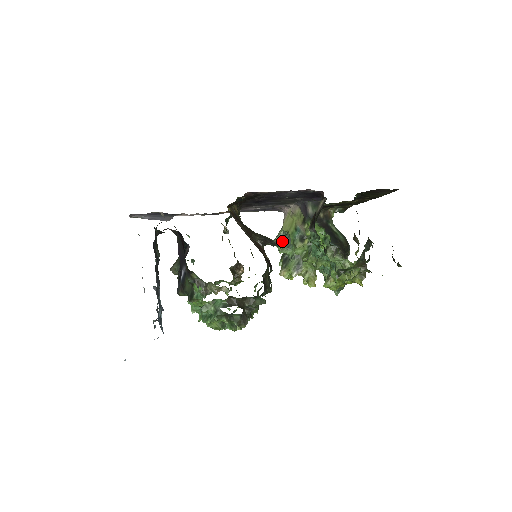
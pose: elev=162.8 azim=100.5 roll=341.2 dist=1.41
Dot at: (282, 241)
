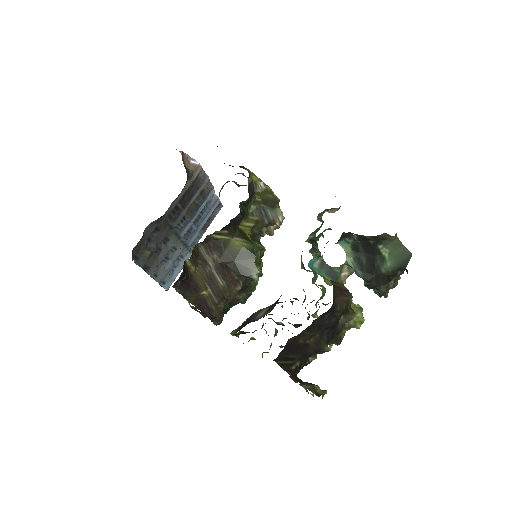
Dot at: (310, 235)
